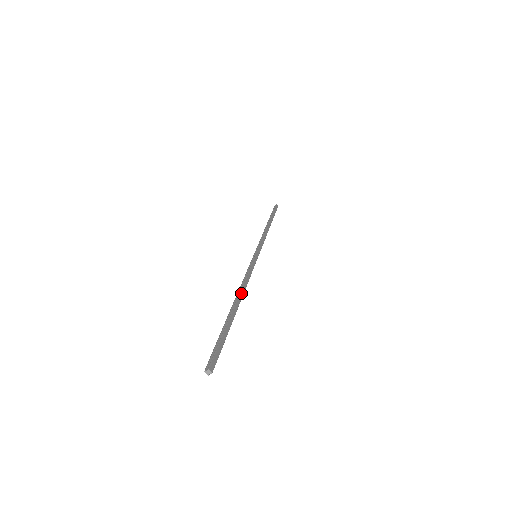
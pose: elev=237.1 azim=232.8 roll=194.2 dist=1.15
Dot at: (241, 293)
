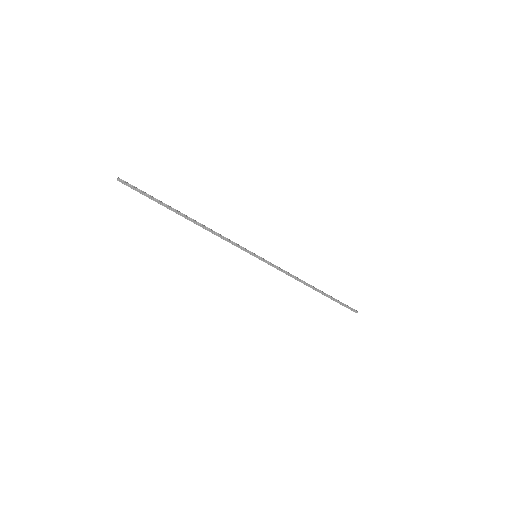
Dot at: (199, 223)
